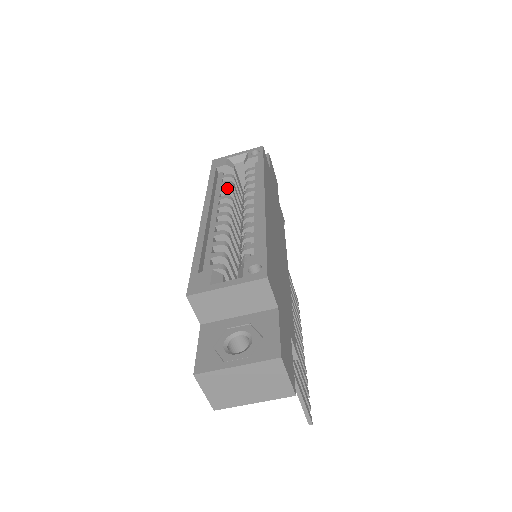
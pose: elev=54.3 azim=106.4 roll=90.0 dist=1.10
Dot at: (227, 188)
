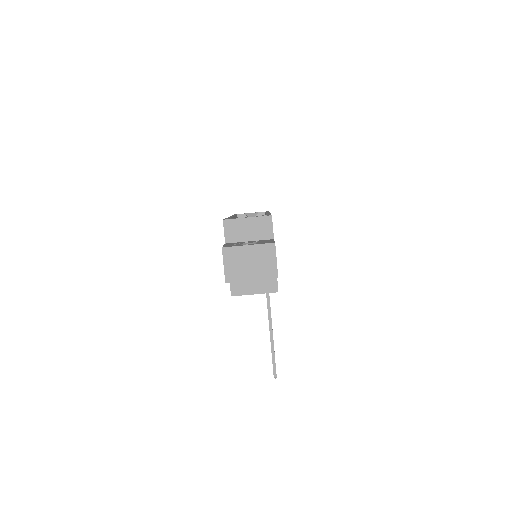
Dot at: occluded
